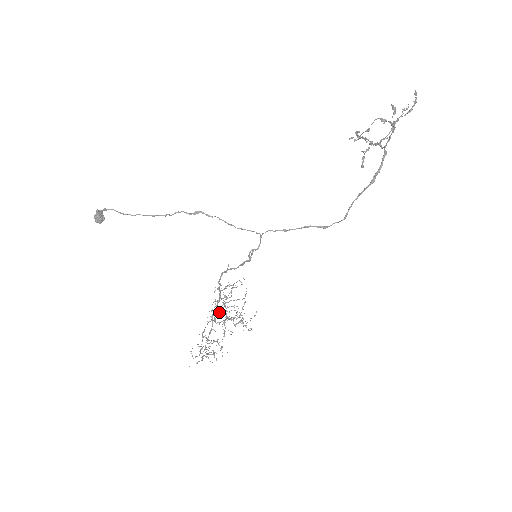
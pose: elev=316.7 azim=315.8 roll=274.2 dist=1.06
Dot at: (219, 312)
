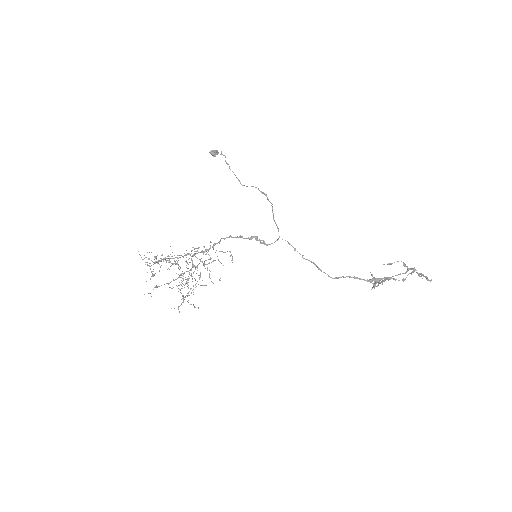
Dot at: occluded
